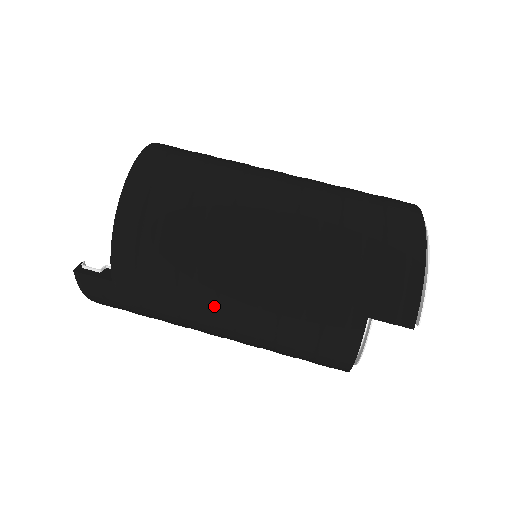
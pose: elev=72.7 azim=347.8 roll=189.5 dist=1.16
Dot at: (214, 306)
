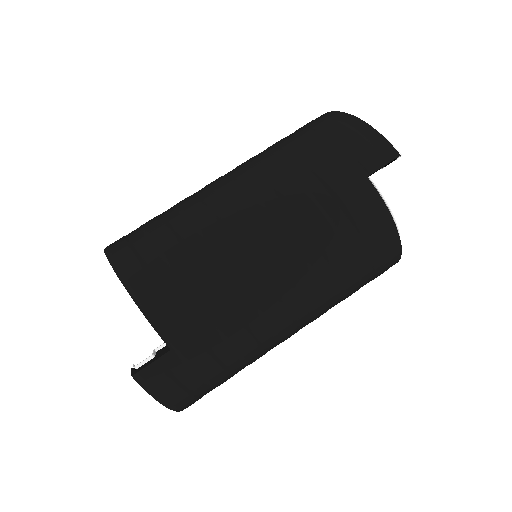
Dot at: (265, 283)
